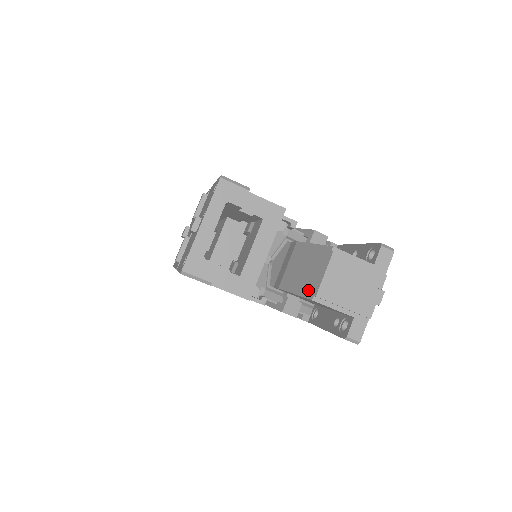
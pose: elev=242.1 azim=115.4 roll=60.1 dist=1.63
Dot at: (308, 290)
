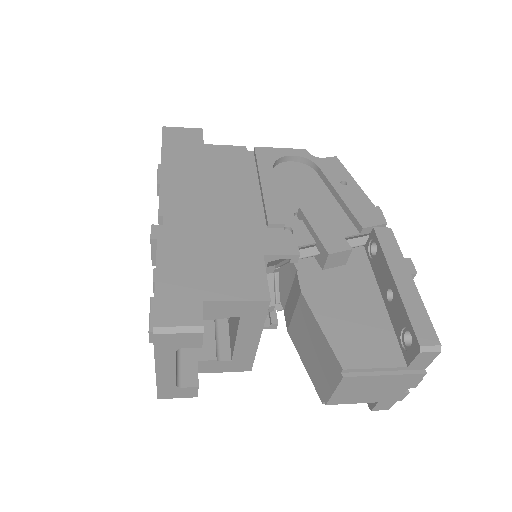
Dot at: (317, 385)
